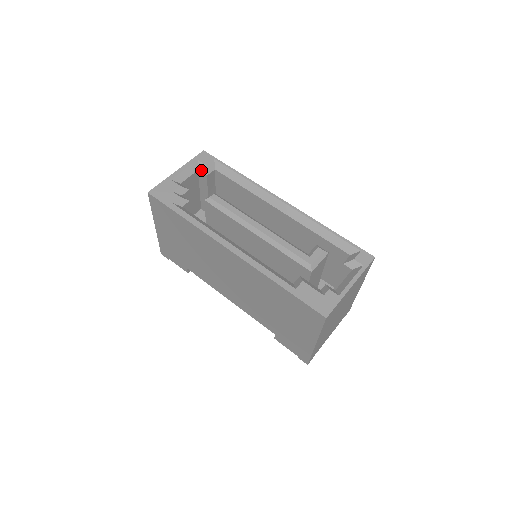
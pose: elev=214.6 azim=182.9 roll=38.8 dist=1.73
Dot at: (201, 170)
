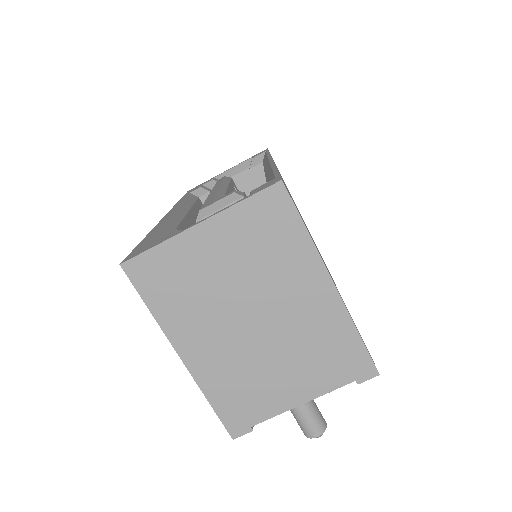
Dot at: occluded
